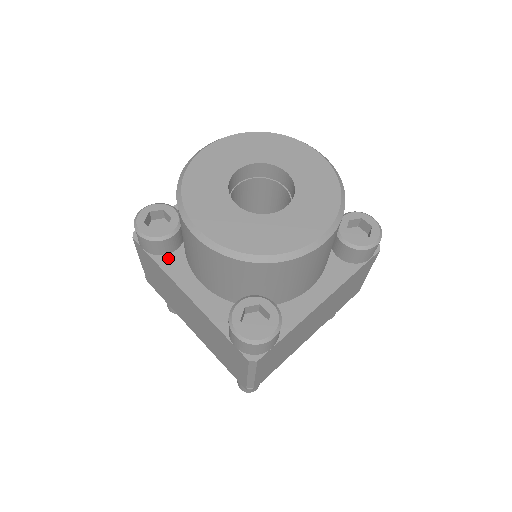
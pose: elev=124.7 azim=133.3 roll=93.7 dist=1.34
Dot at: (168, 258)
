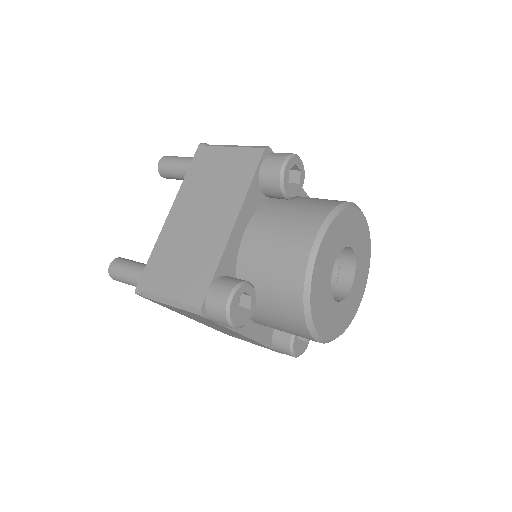
Dot at: occluded
